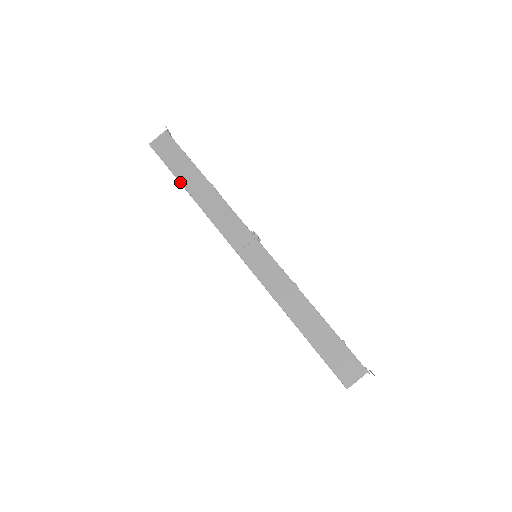
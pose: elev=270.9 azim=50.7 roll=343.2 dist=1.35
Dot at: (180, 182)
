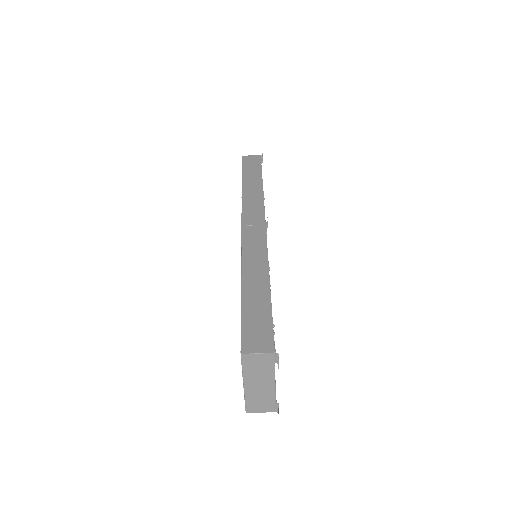
Dot at: (242, 178)
